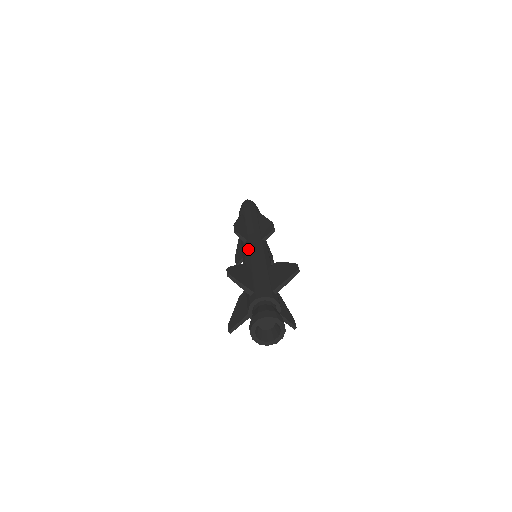
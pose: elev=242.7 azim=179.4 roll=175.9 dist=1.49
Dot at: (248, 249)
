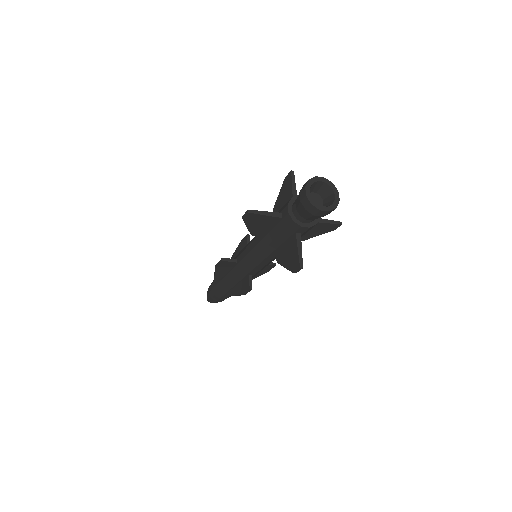
Dot at: (244, 250)
